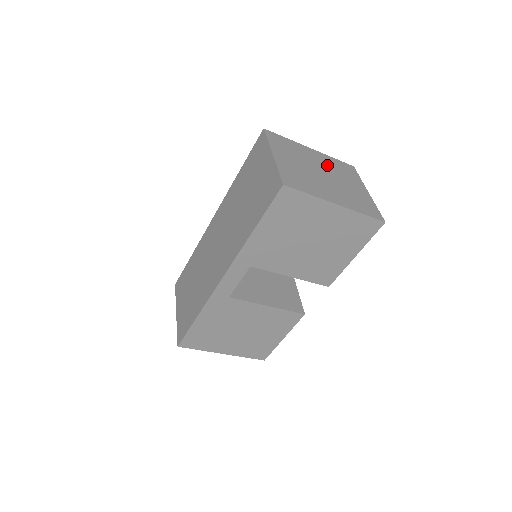
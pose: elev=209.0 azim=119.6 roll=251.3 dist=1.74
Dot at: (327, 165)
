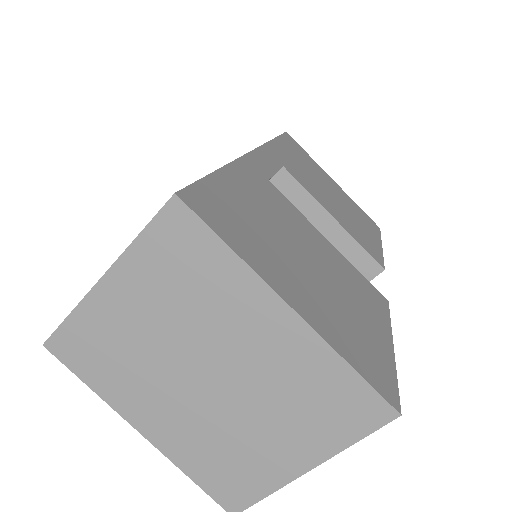
Dot at: occluded
